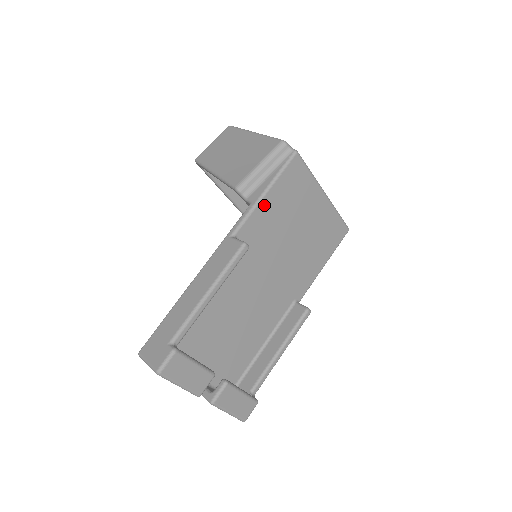
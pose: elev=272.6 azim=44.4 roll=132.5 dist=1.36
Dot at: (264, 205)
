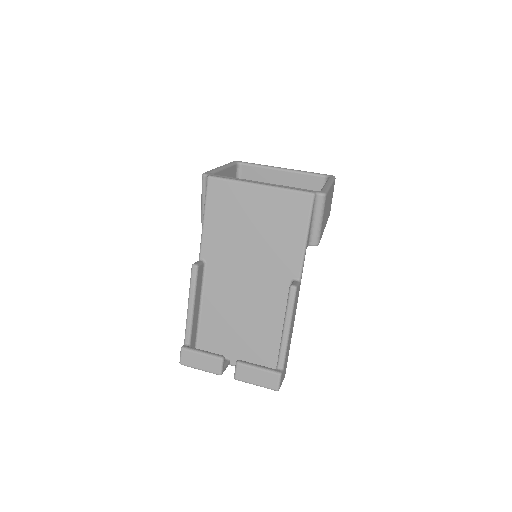
Dot at: (208, 228)
